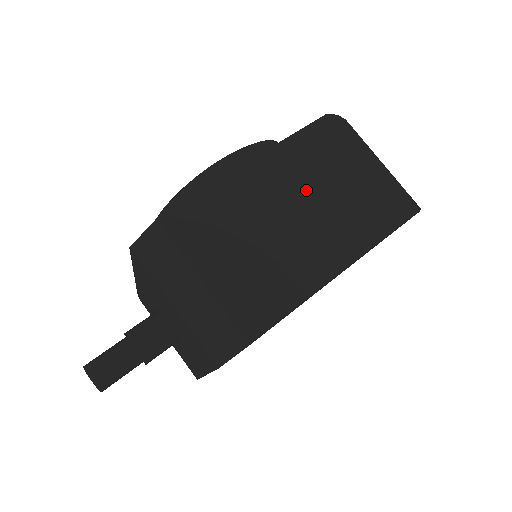
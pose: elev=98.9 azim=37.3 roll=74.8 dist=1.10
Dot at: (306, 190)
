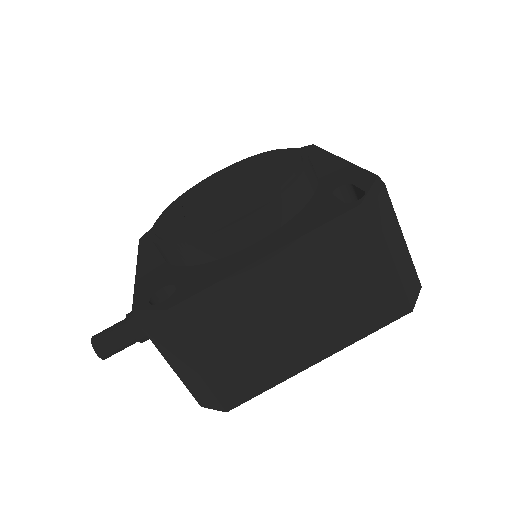
Dot at: (310, 290)
